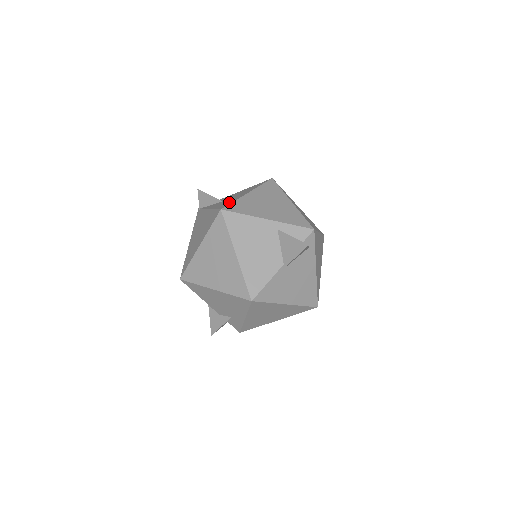
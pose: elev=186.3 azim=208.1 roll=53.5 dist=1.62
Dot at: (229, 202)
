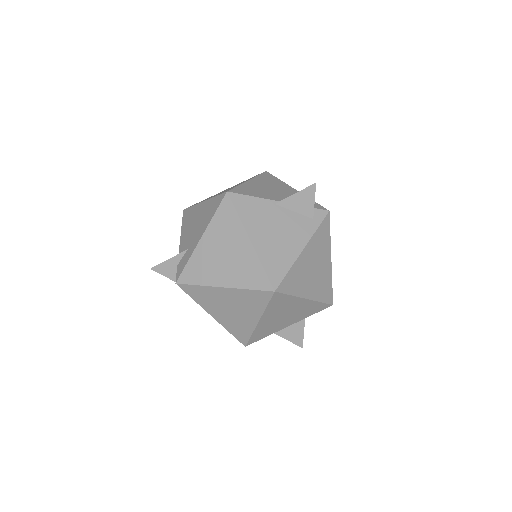
Dot at: occluded
